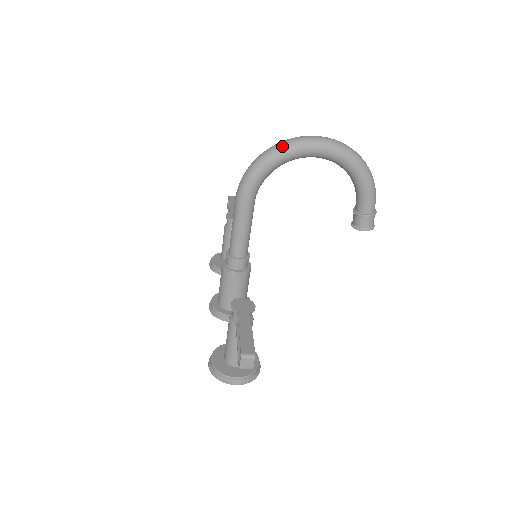
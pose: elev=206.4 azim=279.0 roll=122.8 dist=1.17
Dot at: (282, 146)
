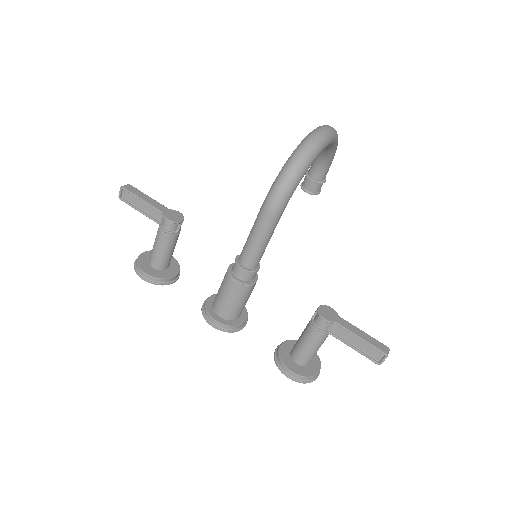
Dot at: (315, 149)
